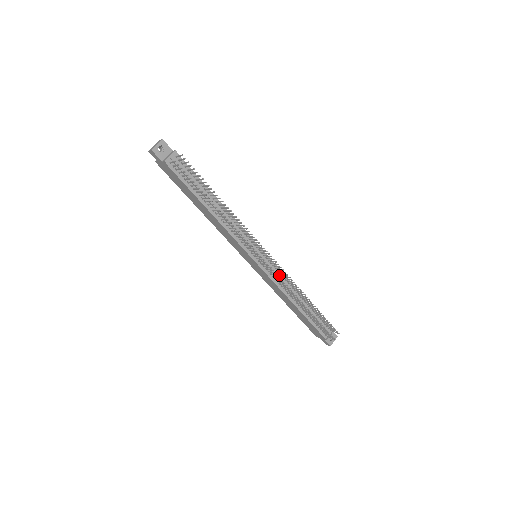
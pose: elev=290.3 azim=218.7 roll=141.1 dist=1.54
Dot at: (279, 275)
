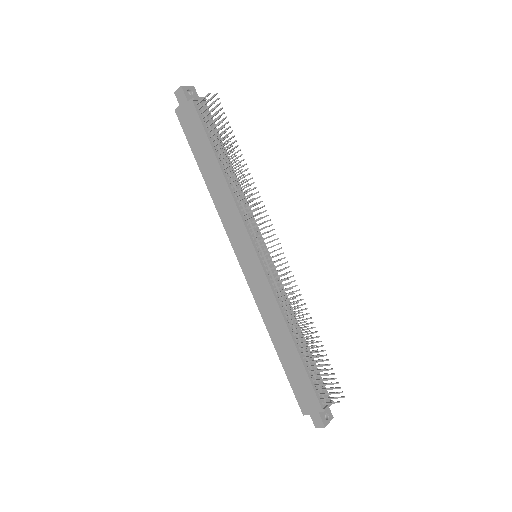
Dot at: (279, 288)
